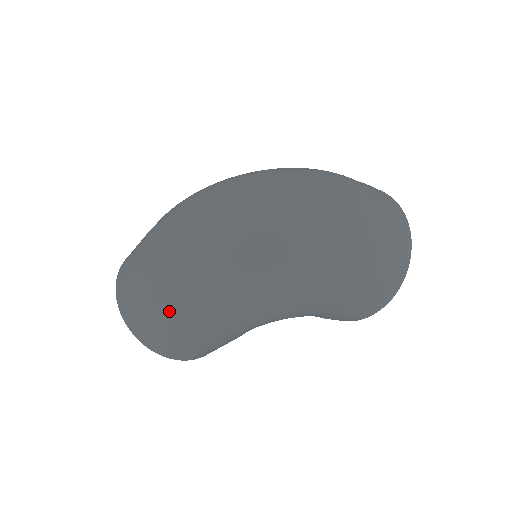
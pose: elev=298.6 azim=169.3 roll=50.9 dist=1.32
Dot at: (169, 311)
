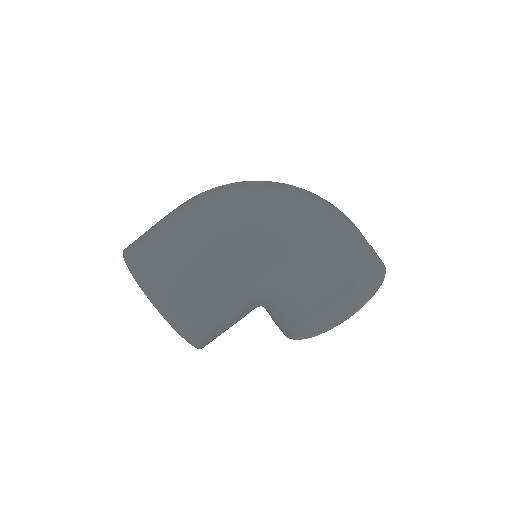
Dot at: (184, 228)
